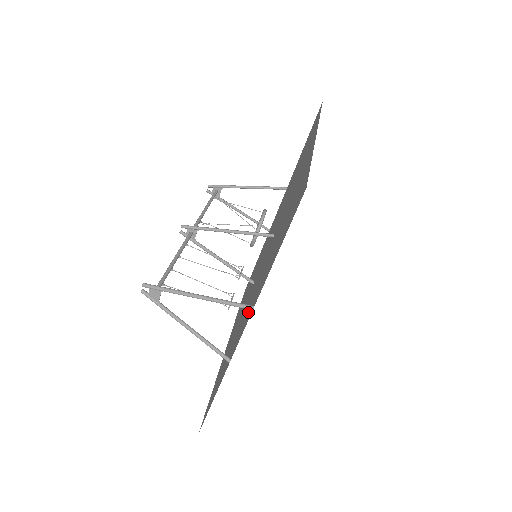
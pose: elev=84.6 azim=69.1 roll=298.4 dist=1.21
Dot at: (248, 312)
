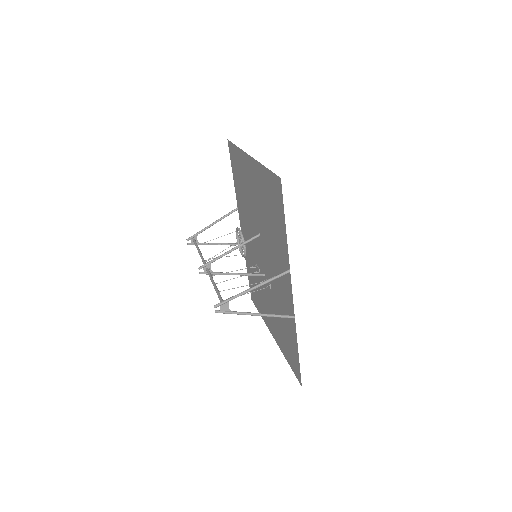
Dot at: (284, 282)
